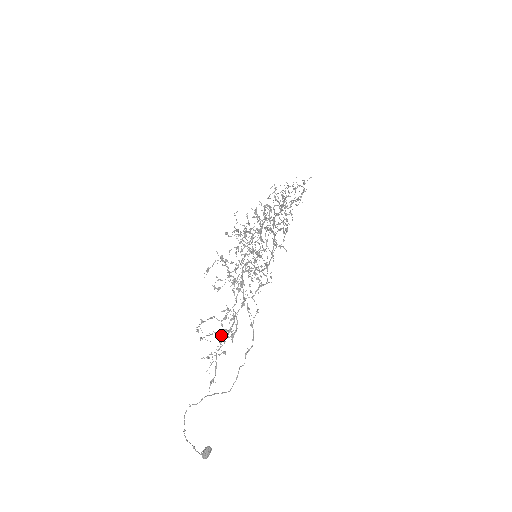
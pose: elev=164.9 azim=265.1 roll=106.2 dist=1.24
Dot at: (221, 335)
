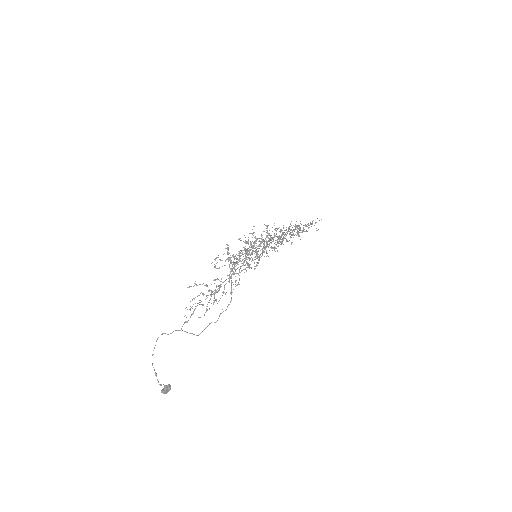
Dot at: (206, 296)
